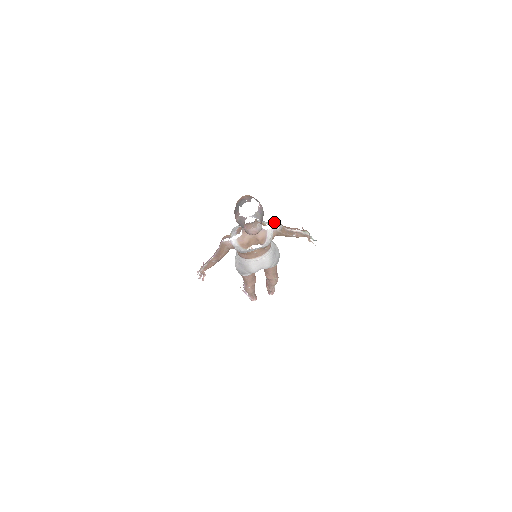
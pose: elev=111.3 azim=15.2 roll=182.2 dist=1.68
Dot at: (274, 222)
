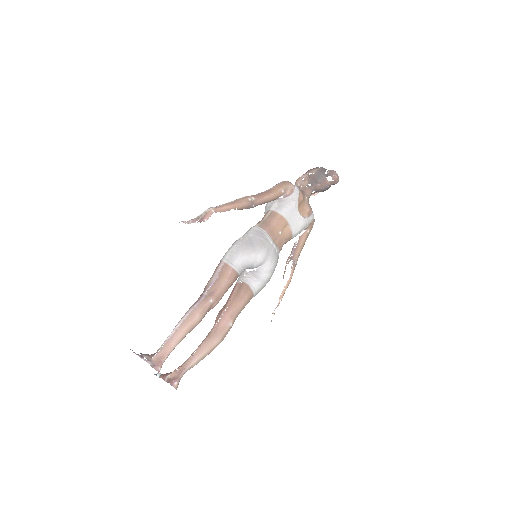
Dot at: occluded
